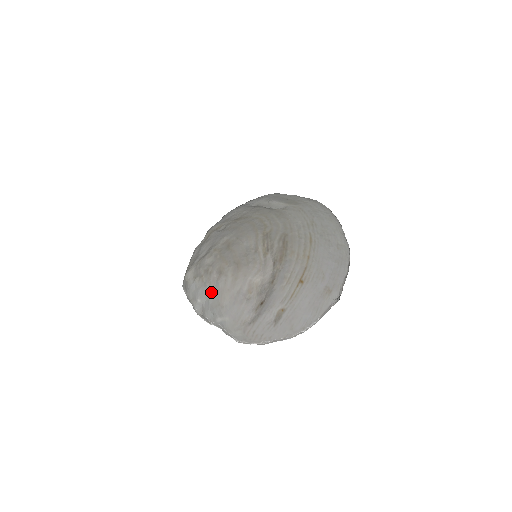
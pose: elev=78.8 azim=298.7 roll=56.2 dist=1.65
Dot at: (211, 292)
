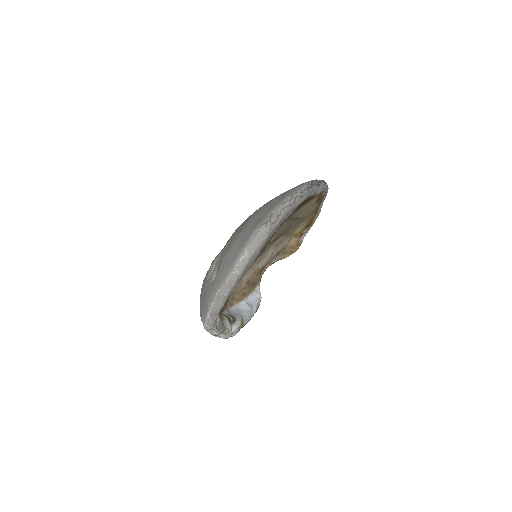
Dot at: occluded
